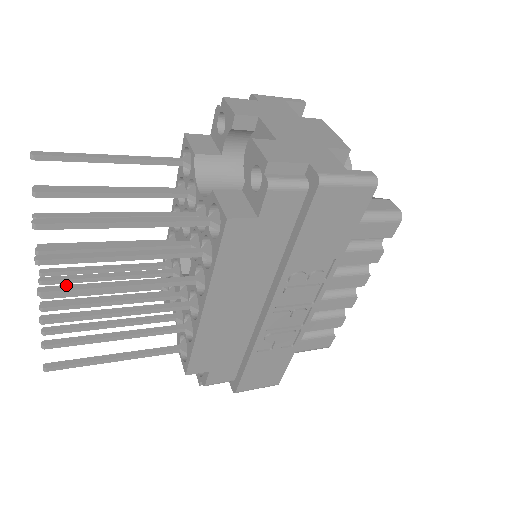
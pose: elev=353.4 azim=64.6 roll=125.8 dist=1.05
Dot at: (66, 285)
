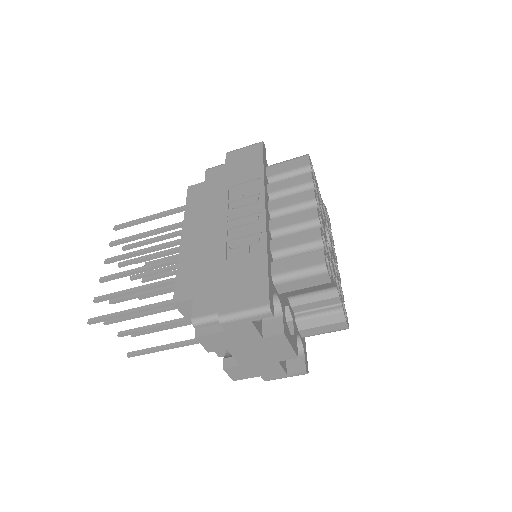
Dot at: (119, 258)
